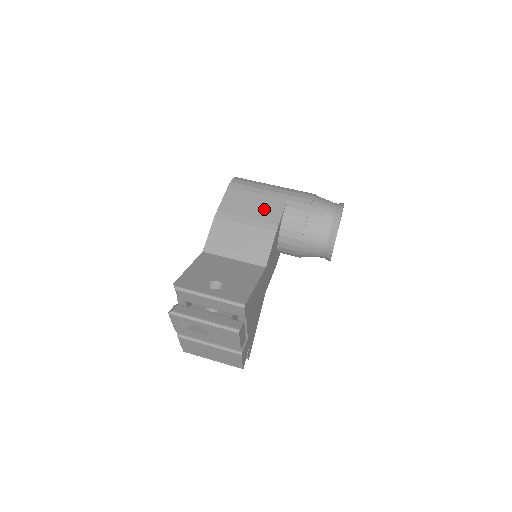
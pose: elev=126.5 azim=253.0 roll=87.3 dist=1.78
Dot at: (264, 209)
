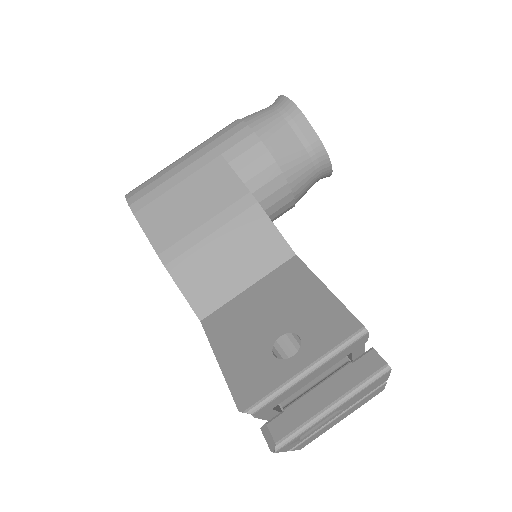
Dot at: (209, 193)
